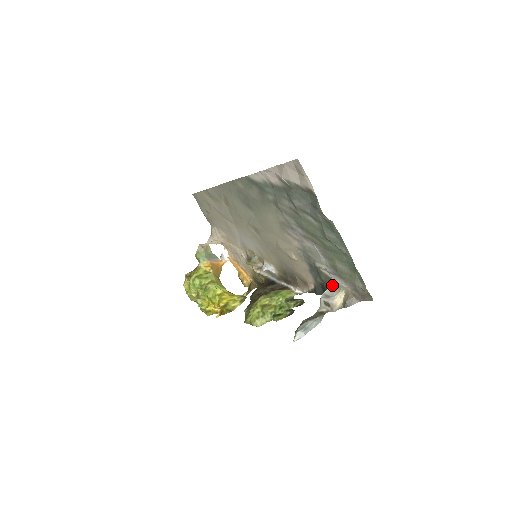
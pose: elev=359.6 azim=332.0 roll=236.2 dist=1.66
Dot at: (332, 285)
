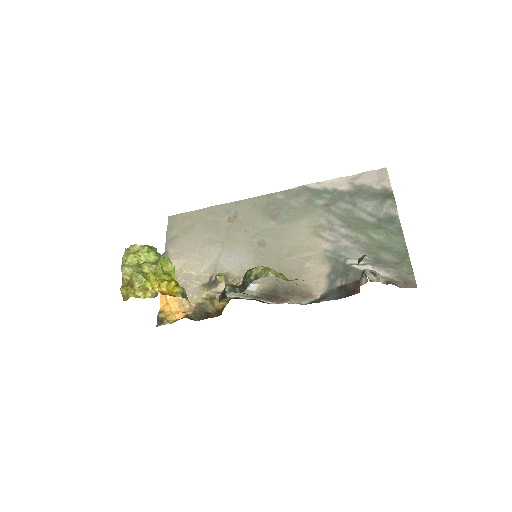
Dot at: occluded
